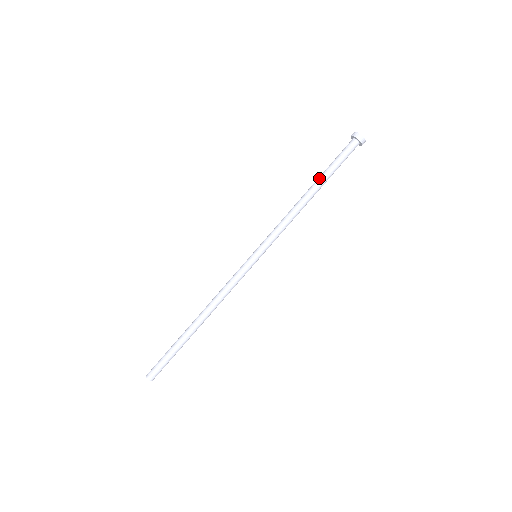
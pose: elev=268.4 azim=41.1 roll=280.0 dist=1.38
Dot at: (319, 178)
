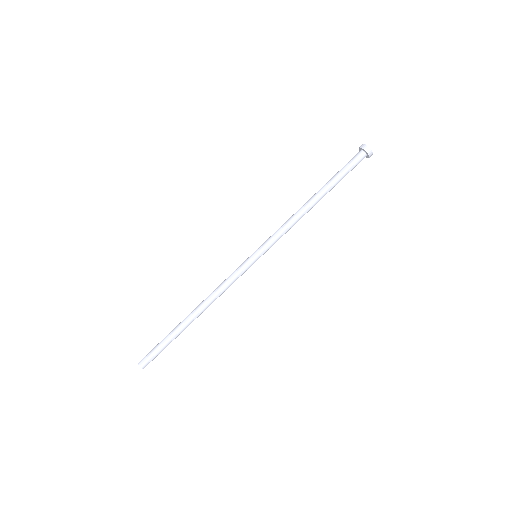
Dot at: occluded
